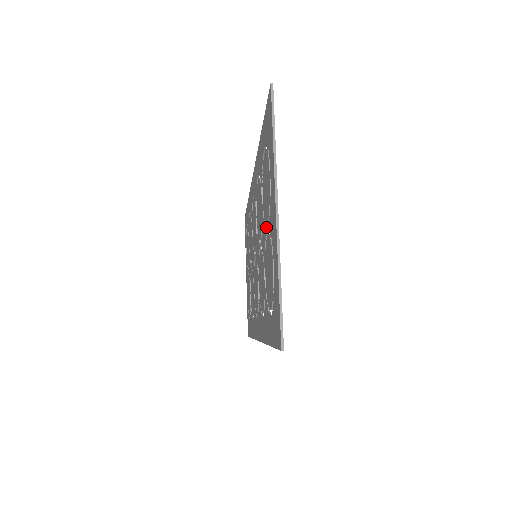
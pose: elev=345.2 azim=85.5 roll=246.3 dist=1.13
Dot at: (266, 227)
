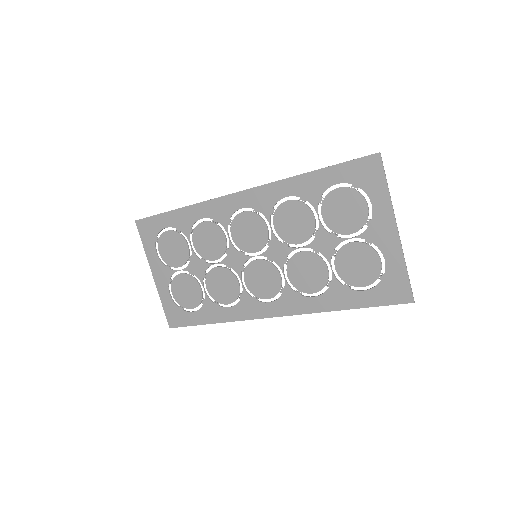
Dot at: occluded
